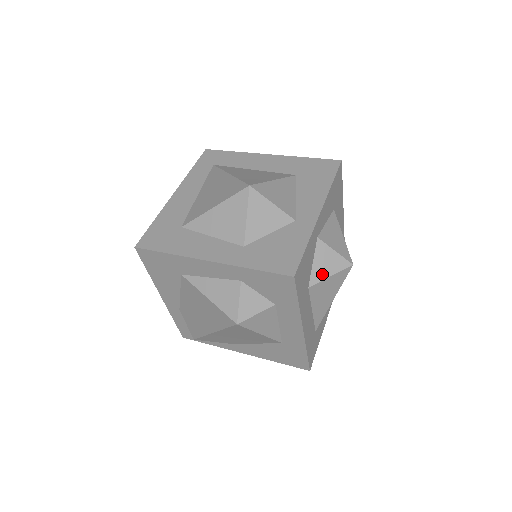
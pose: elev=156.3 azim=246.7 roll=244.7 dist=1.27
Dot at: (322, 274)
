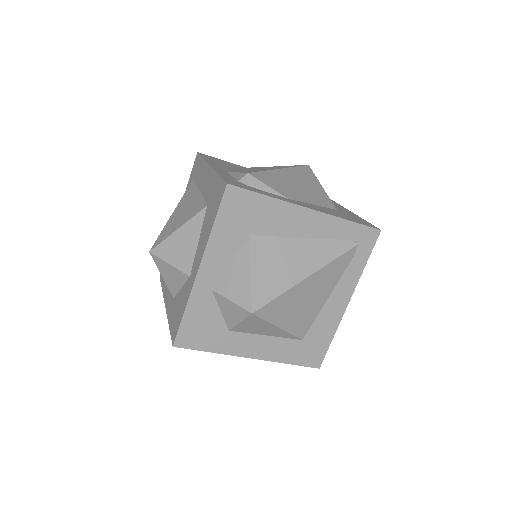
Dot at: (232, 320)
